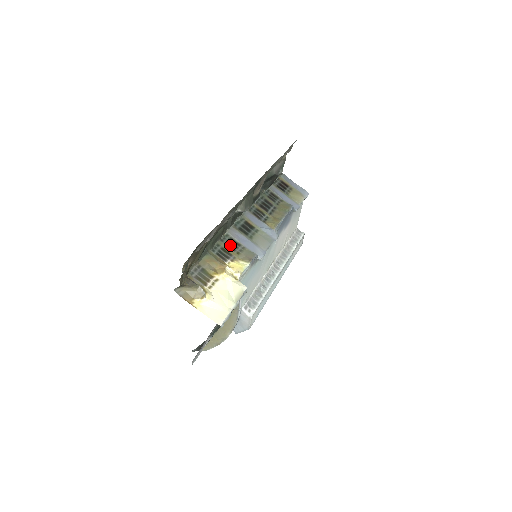
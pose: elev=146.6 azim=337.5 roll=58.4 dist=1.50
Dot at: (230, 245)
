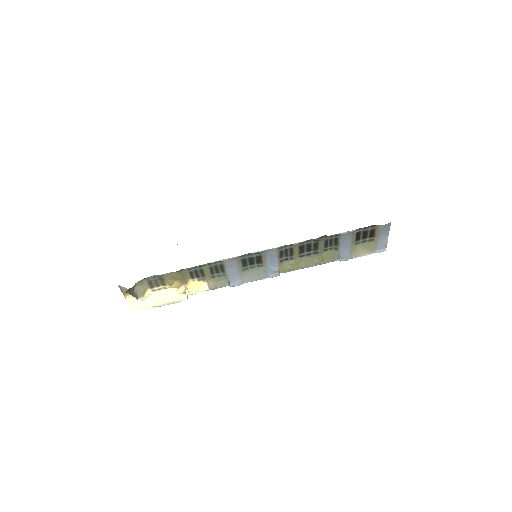
Dot at: (213, 269)
